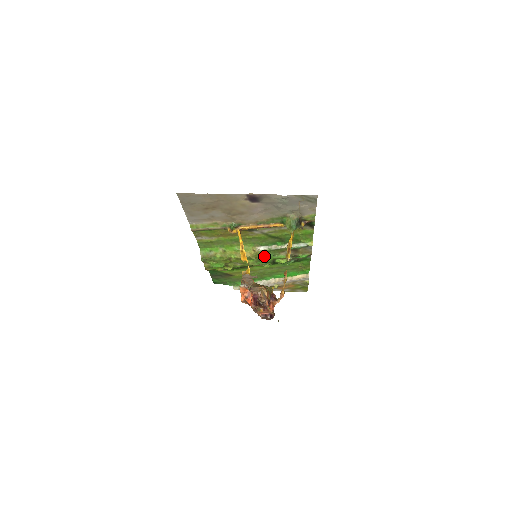
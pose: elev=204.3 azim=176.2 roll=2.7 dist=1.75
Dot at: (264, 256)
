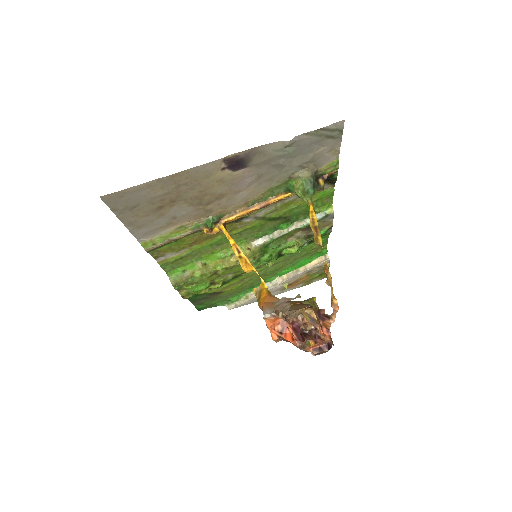
Dot at: (265, 252)
